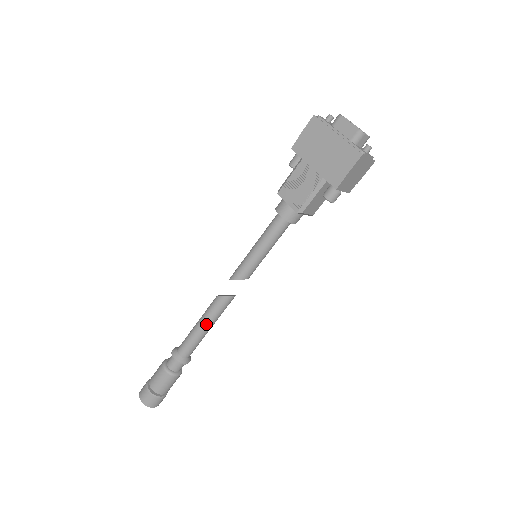
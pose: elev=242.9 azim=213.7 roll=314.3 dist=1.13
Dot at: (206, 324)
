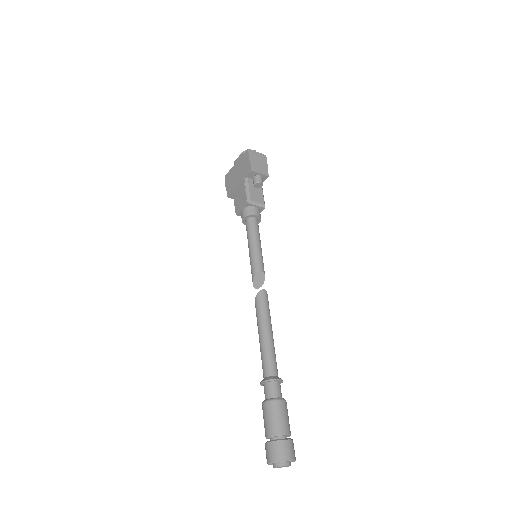
Dot at: (263, 328)
